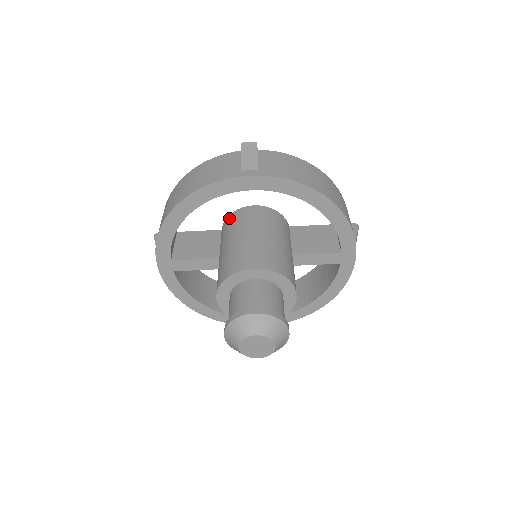
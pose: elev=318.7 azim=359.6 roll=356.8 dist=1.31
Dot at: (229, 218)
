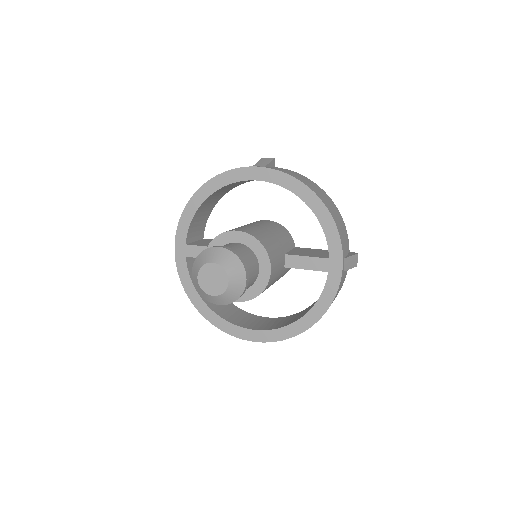
Dot at: occluded
